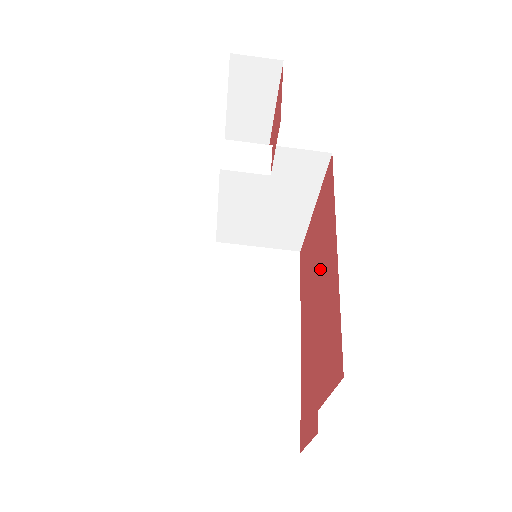
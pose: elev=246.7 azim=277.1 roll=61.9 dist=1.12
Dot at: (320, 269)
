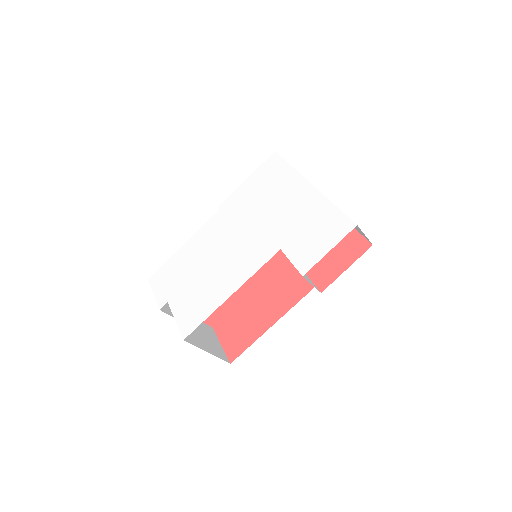
Dot at: (274, 284)
